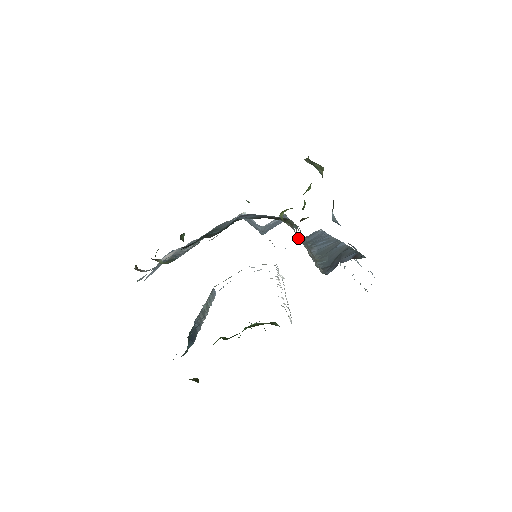
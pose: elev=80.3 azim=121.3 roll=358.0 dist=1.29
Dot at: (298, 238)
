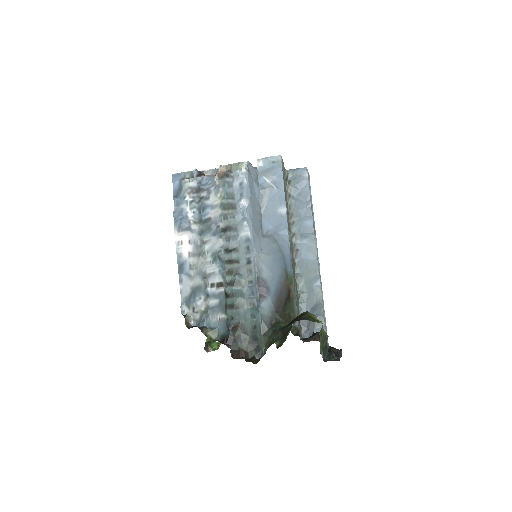
Dot at: (286, 194)
